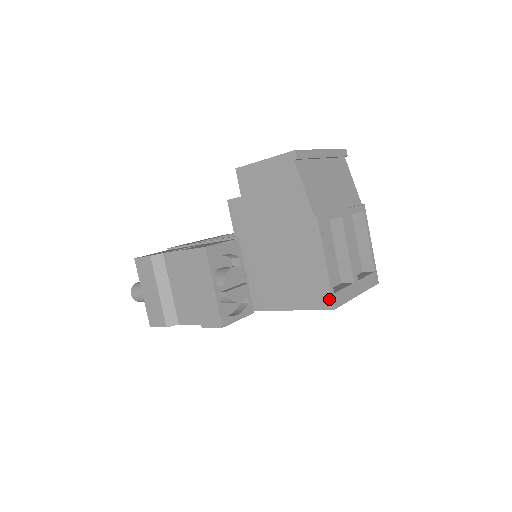
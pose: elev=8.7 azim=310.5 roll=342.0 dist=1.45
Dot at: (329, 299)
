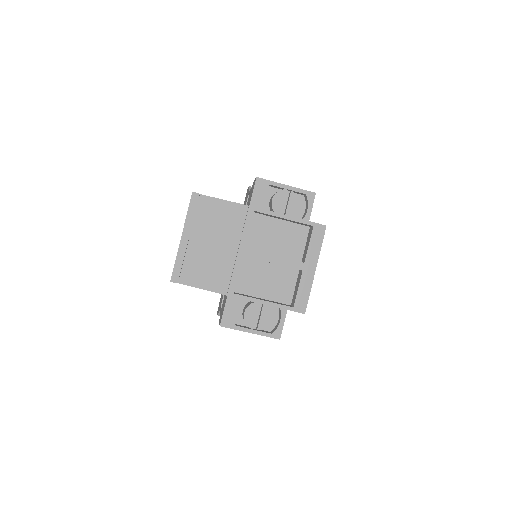
Dot at: occluded
